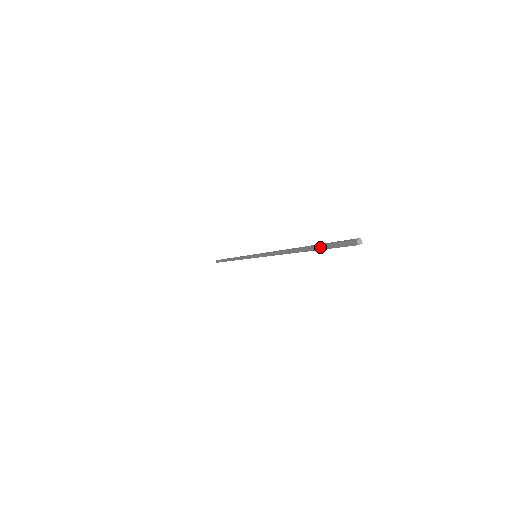
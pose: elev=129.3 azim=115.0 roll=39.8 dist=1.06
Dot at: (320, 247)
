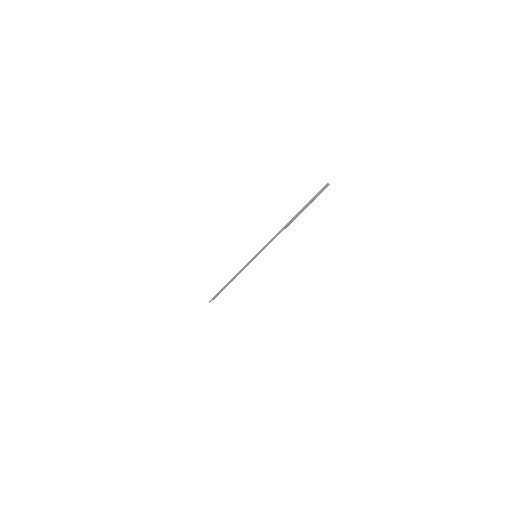
Dot at: (307, 204)
